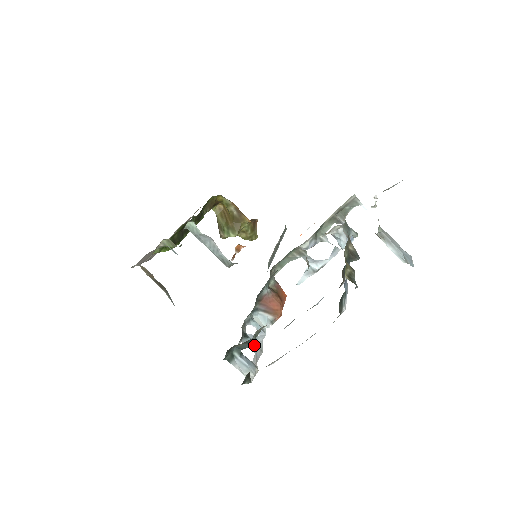
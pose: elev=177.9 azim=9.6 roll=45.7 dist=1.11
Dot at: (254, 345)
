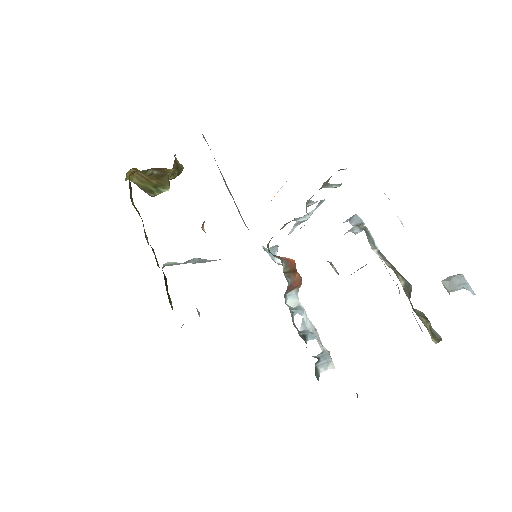
Dot at: (311, 334)
